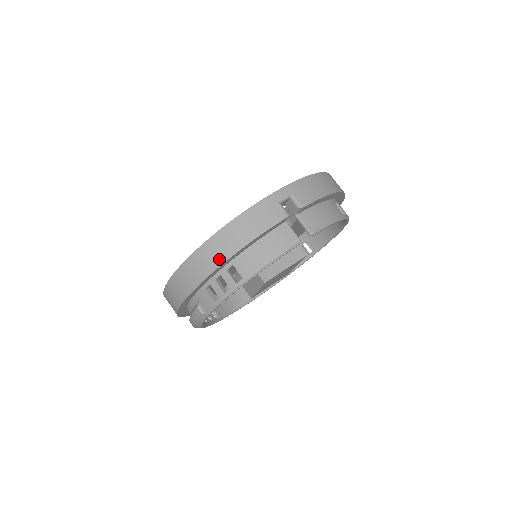
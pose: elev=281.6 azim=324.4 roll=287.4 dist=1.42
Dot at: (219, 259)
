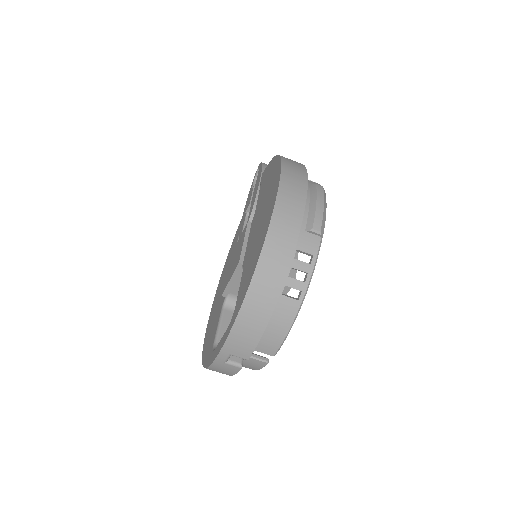
Dot at: occluded
